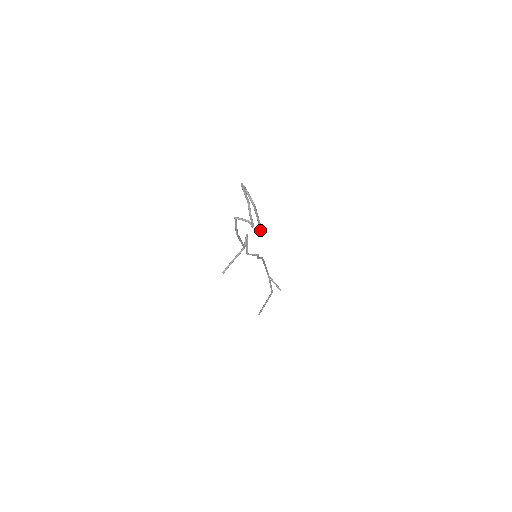
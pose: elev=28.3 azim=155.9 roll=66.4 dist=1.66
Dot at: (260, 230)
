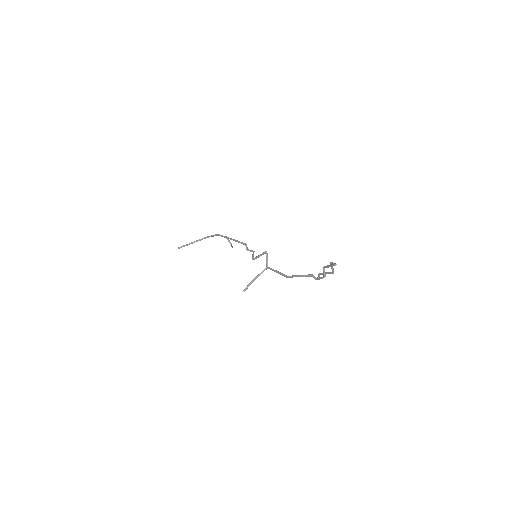
Dot at: occluded
